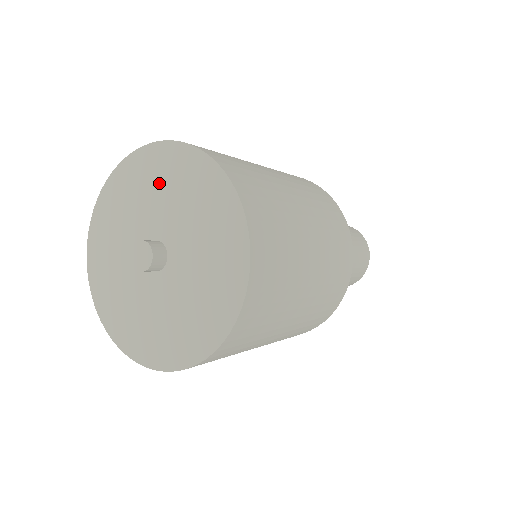
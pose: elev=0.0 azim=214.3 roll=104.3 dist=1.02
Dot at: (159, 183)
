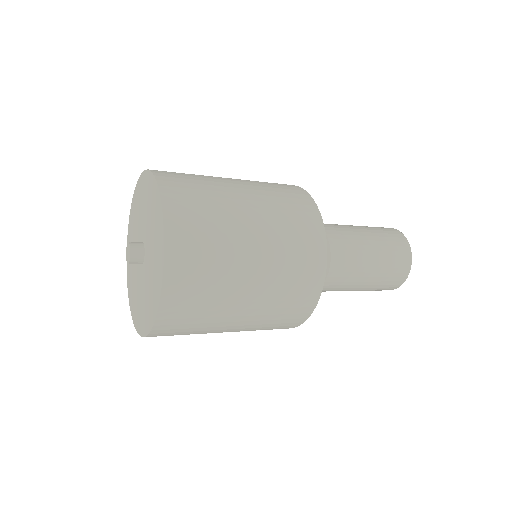
Dot at: (148, 203)
